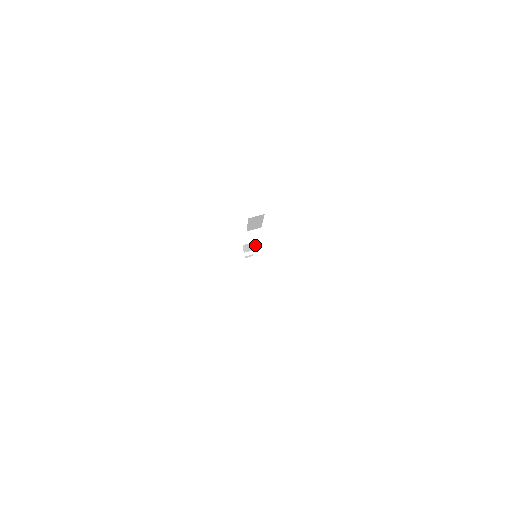
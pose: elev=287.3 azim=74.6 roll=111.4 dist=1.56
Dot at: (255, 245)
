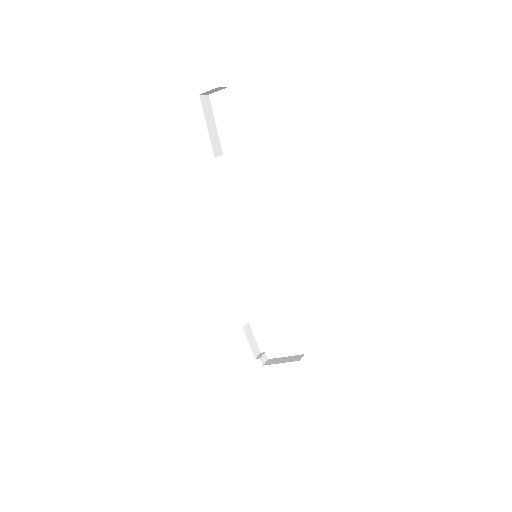
Dot at: occluded
